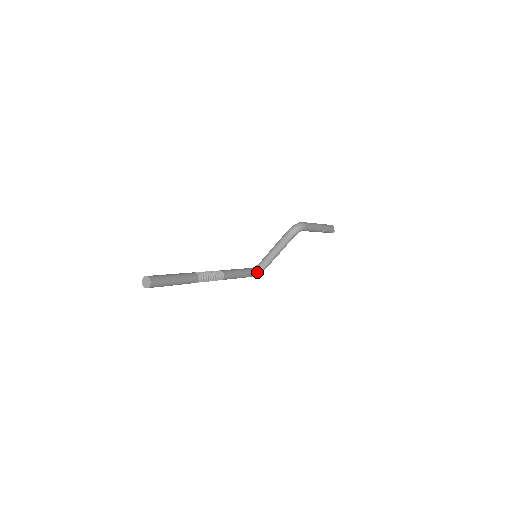
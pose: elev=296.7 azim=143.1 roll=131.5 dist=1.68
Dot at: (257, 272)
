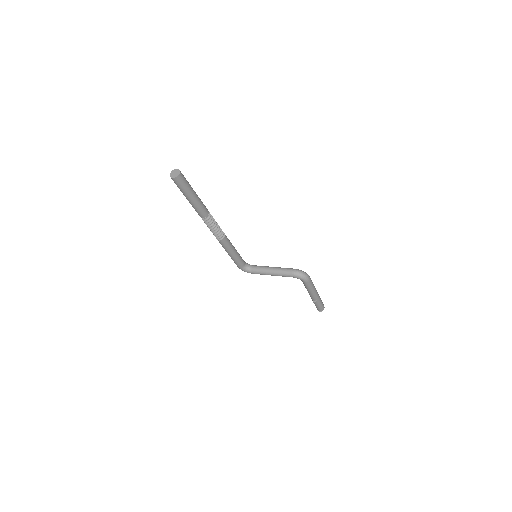
Dot at: (244, 268)
